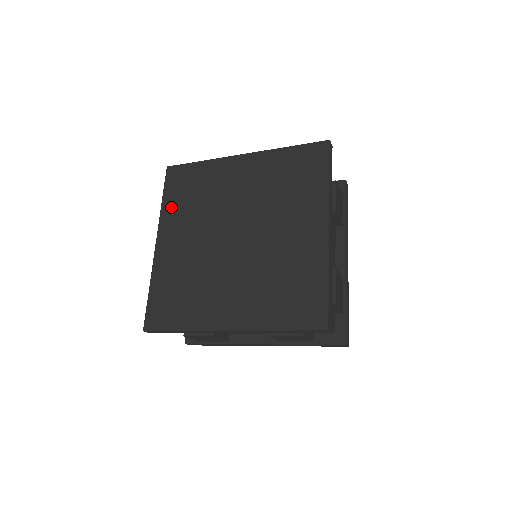
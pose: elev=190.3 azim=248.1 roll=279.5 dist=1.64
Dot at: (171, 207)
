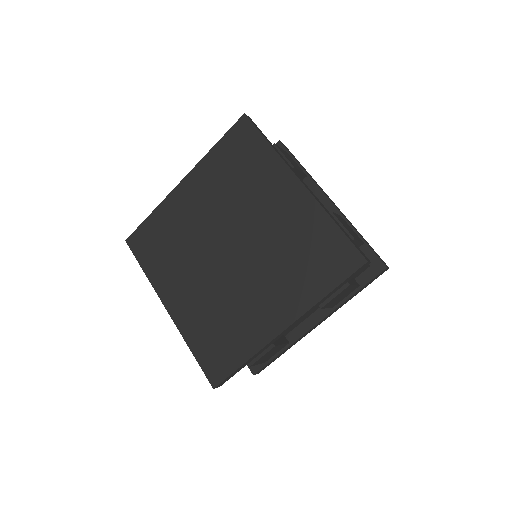
Dot at: (155, 270)
